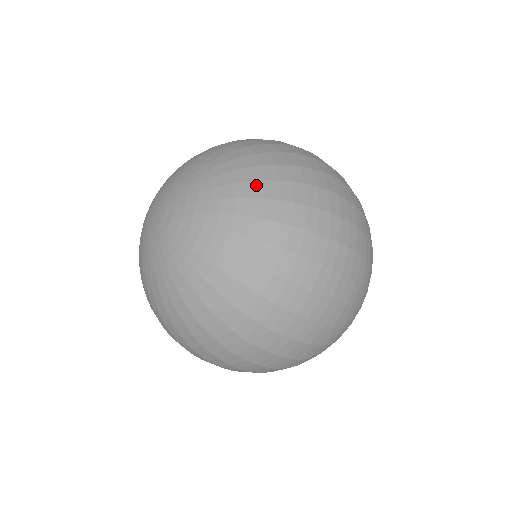
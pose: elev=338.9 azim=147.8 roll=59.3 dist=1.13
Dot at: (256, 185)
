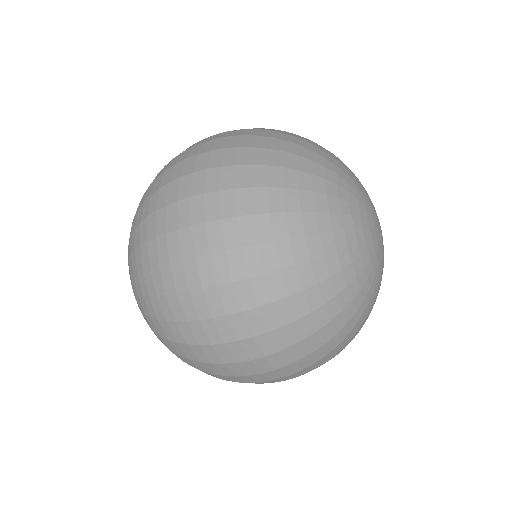
Dot at: (145, 318)
